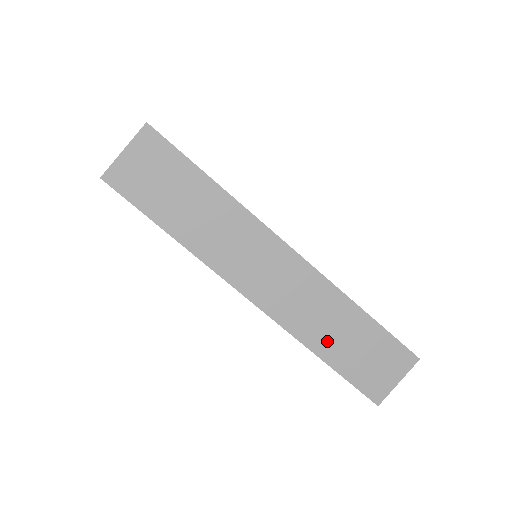
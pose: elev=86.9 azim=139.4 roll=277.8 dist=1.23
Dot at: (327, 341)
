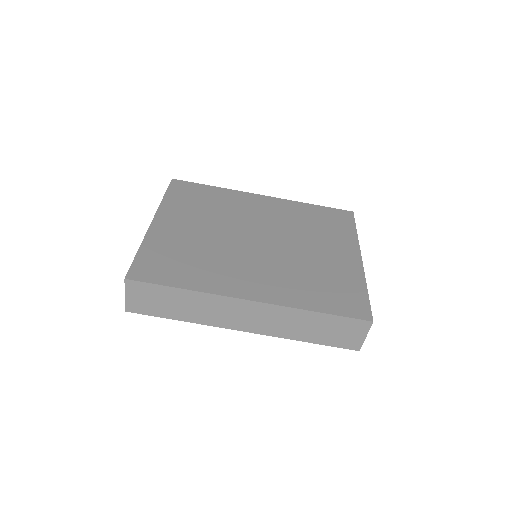
Dot at: (304, 333)
